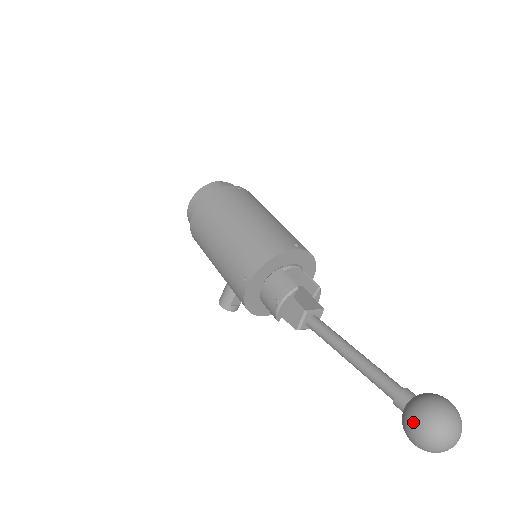
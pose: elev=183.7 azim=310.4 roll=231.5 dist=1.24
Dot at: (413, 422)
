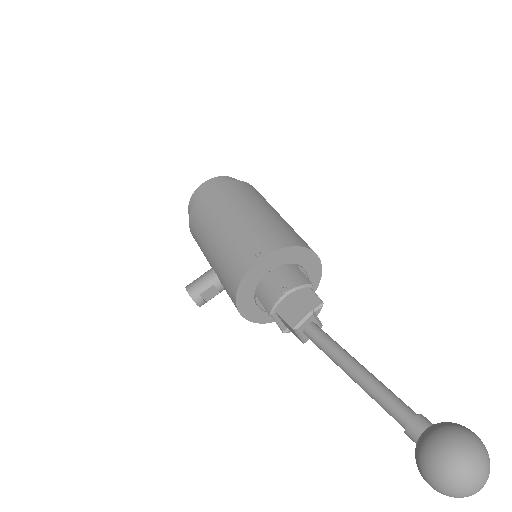
Dot at: (444, 441)
